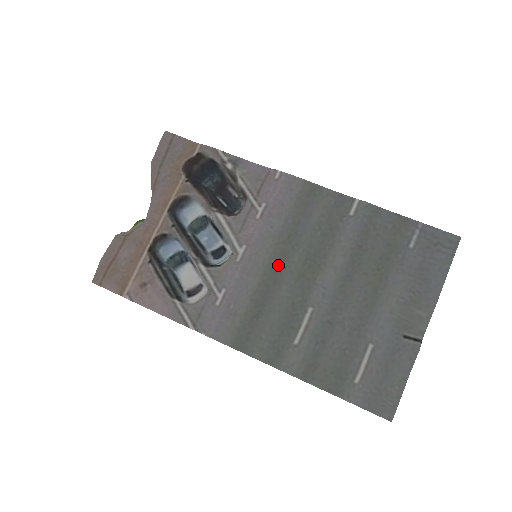
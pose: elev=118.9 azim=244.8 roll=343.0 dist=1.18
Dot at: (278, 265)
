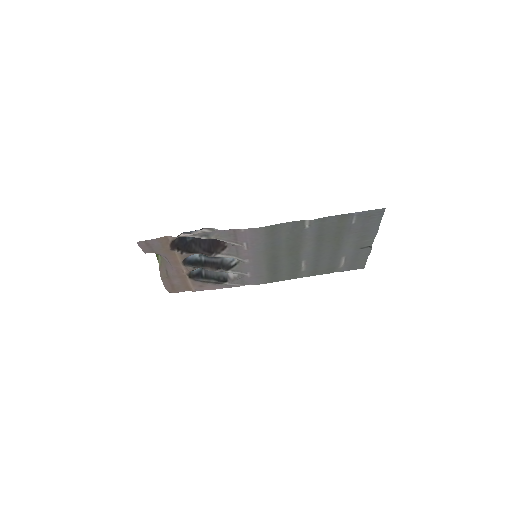
Dot at: (273, 257)
